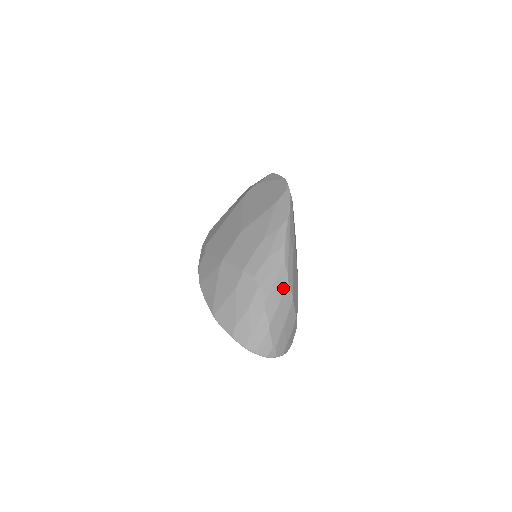
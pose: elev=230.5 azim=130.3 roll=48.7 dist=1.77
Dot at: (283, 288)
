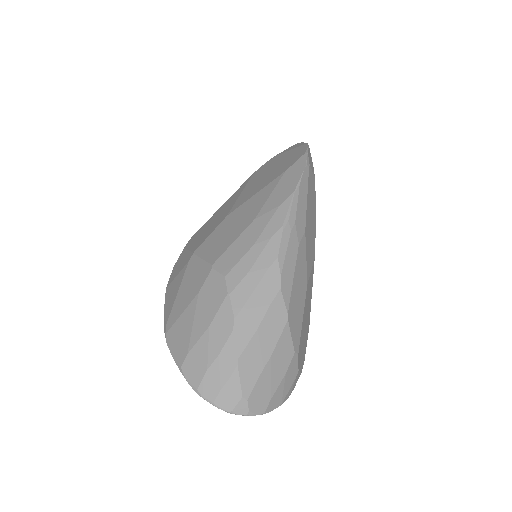
Dot at: (270, 299)
